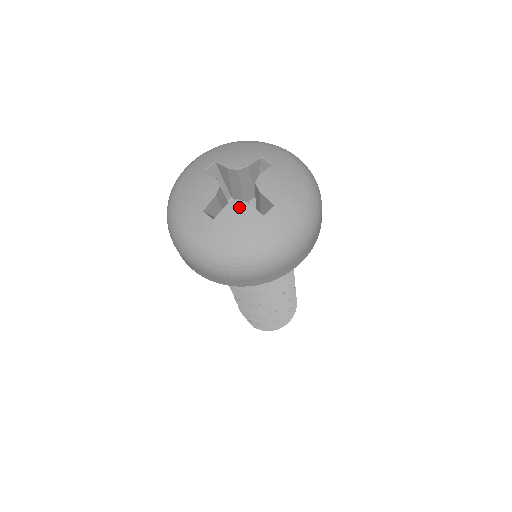
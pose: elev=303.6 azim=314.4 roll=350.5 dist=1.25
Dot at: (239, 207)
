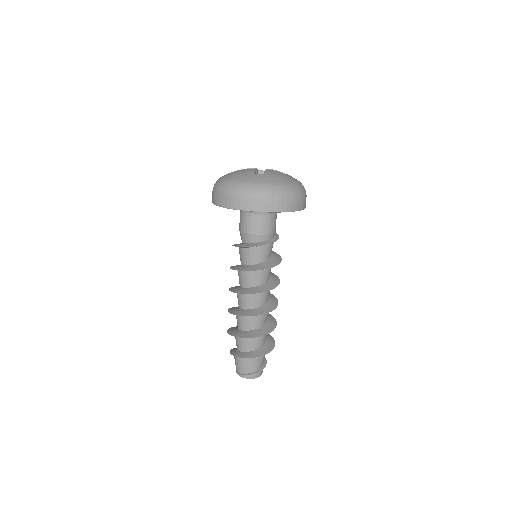
Dot at: (272, 171)
